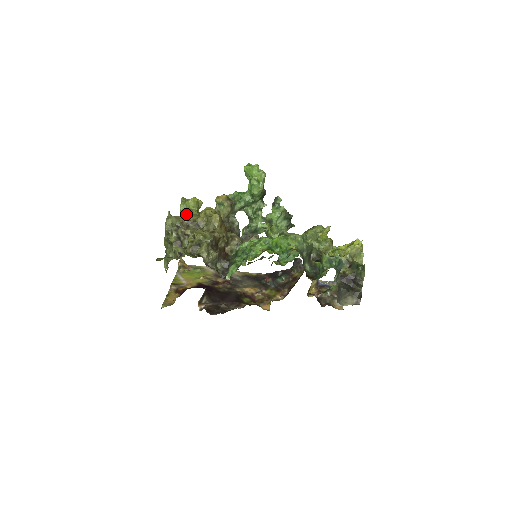
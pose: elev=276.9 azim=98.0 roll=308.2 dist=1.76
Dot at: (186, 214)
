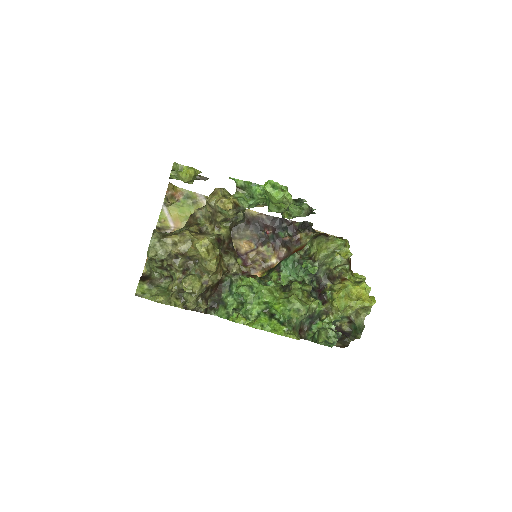
Dot at: occluded
